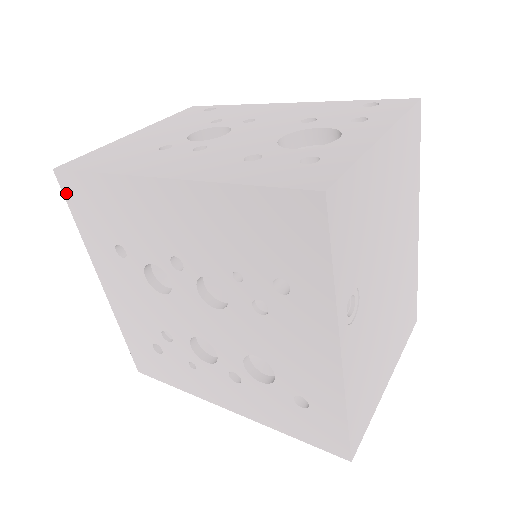
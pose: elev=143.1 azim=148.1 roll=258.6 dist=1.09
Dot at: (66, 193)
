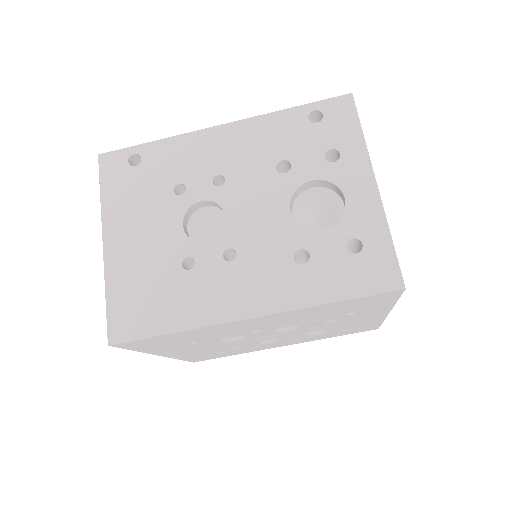
Dot at: (125, 347)
